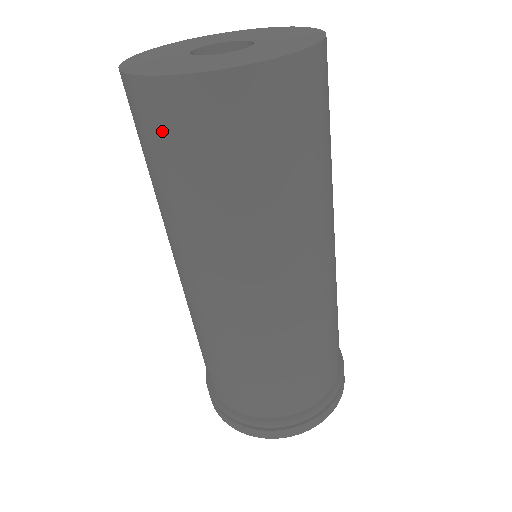
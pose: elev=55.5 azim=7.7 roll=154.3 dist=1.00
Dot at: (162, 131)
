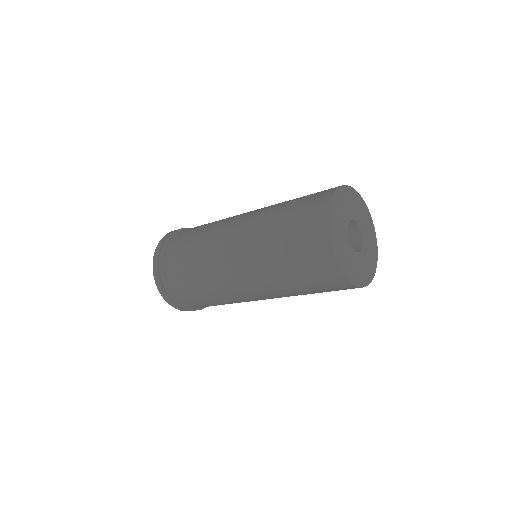
Dot at: (309, 247)
